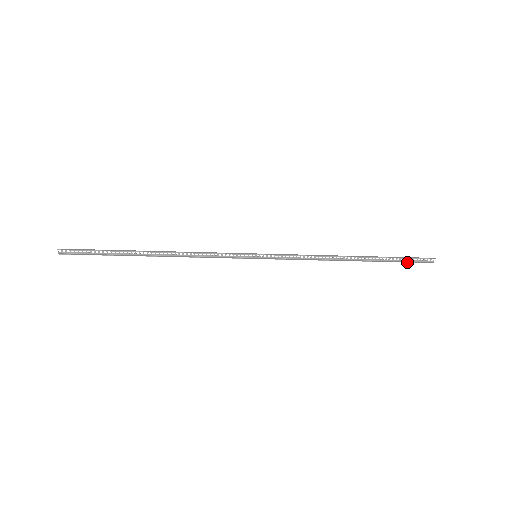
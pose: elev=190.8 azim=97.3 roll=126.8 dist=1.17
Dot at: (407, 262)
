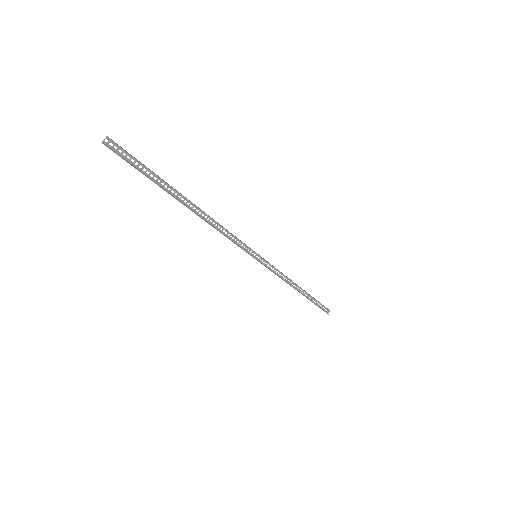
Dot at: (320, 307)
